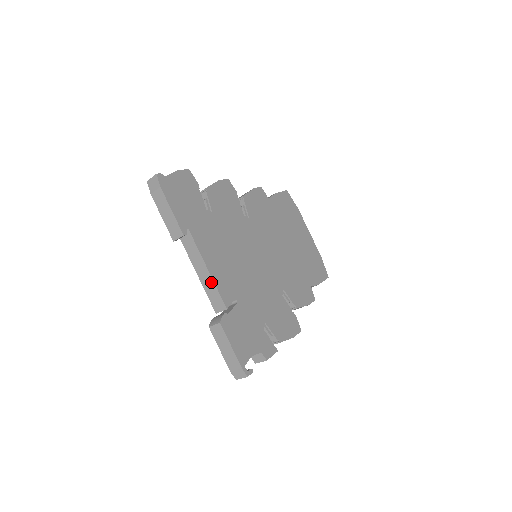
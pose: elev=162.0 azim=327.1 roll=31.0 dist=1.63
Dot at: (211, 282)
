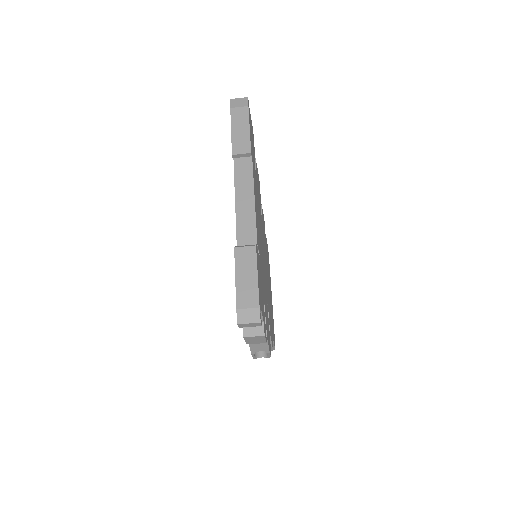
Dot at: (251, 212)
